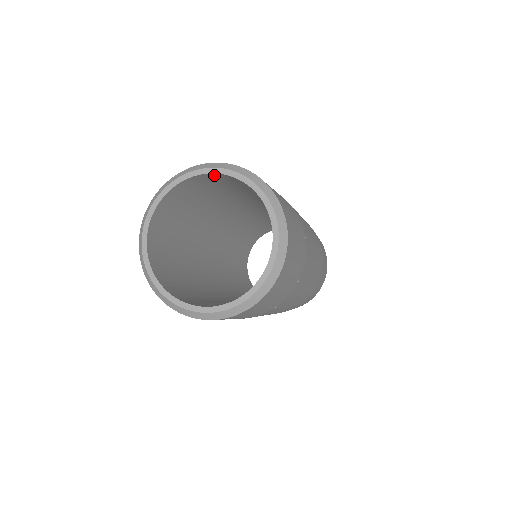
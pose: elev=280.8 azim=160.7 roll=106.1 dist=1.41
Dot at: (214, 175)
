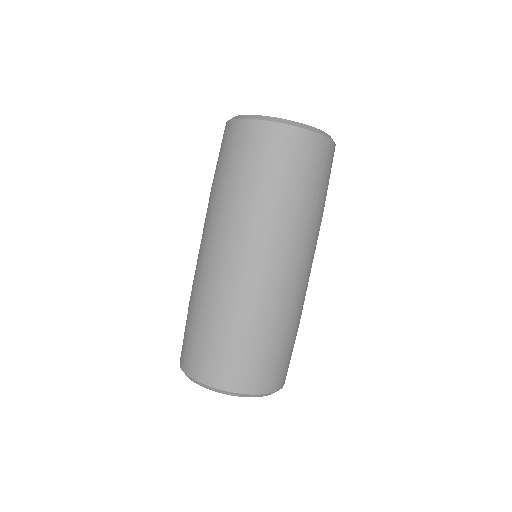
Dot at: occluded
